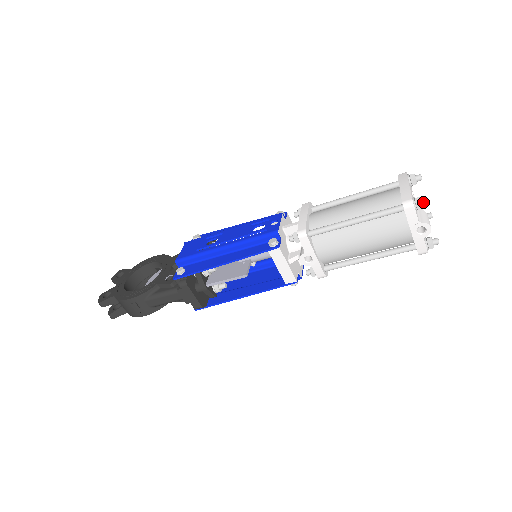
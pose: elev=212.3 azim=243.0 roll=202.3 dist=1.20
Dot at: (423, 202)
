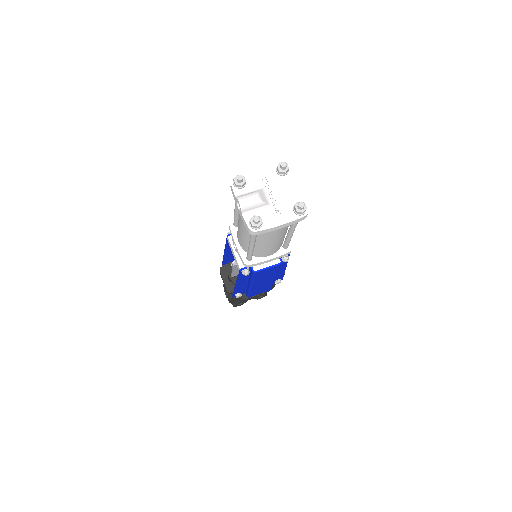
Dot at: (237, 178)
